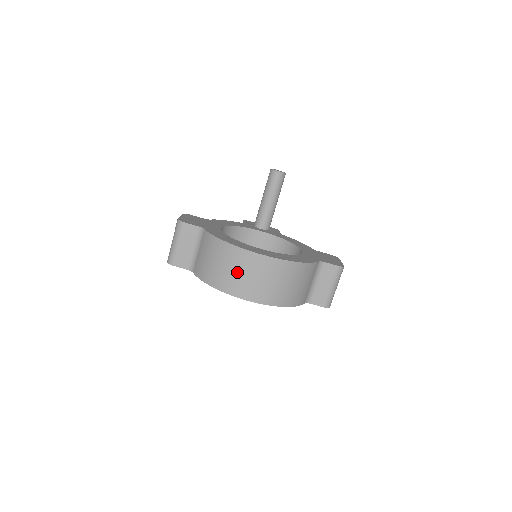
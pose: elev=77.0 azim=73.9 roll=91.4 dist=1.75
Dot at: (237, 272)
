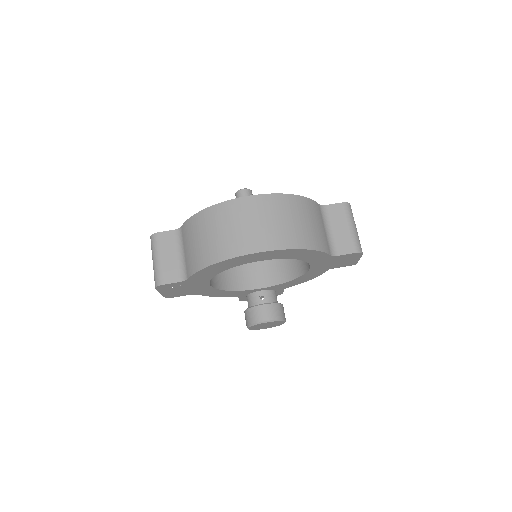
Dot at: (230, 228)
